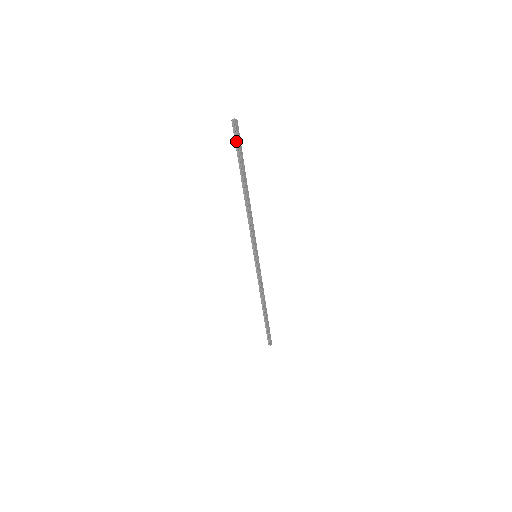
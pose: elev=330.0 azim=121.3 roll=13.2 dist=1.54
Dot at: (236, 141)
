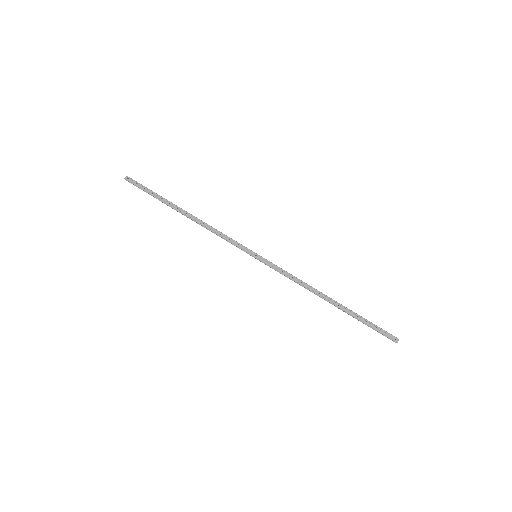
Dot at: (141, 189)
